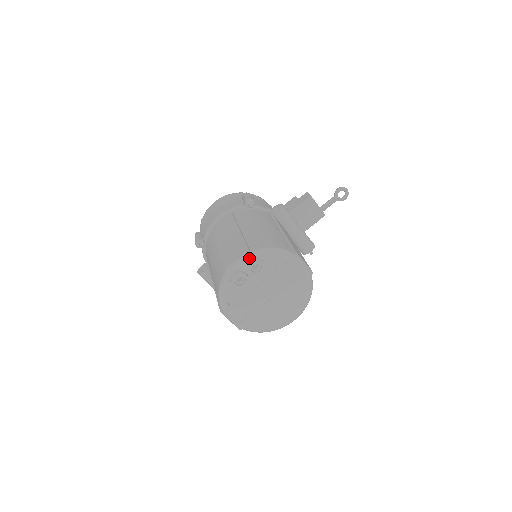
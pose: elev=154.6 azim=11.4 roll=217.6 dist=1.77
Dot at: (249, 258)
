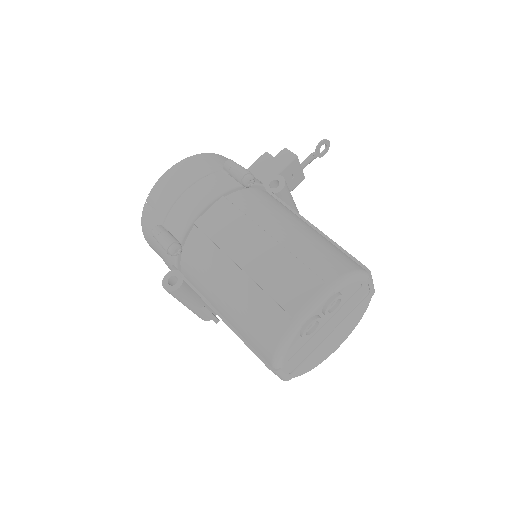
Dot at: (329, 296)
